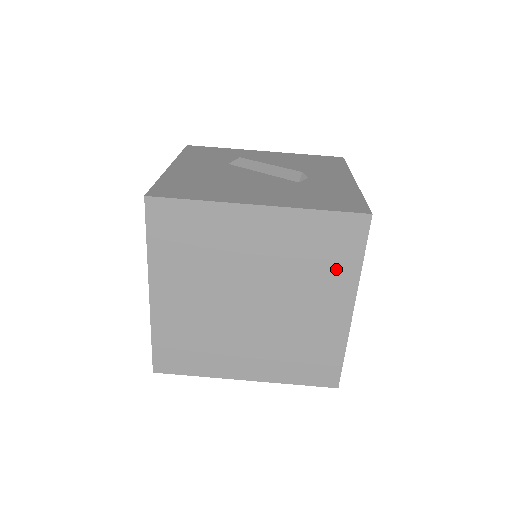
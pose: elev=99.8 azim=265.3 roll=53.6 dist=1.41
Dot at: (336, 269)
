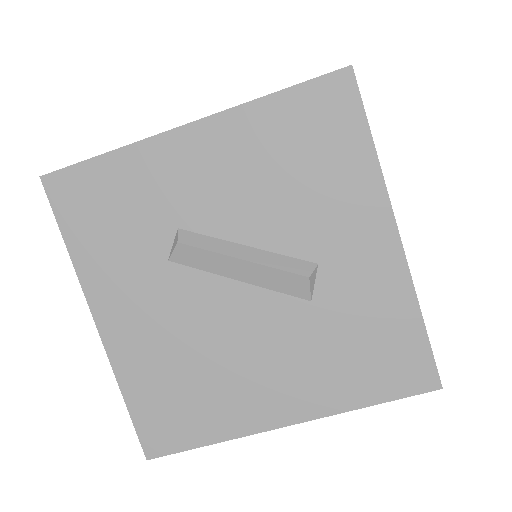
Dot at: occluded
